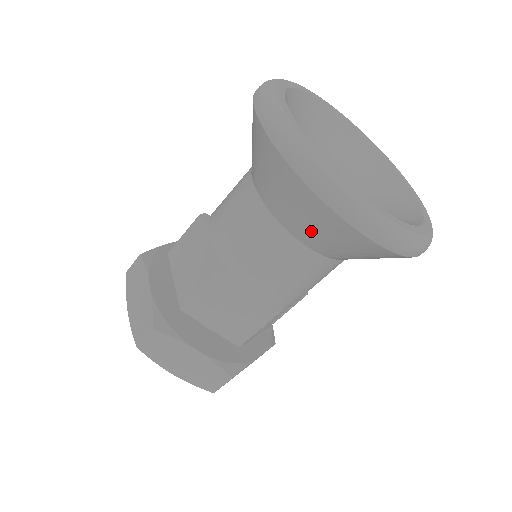
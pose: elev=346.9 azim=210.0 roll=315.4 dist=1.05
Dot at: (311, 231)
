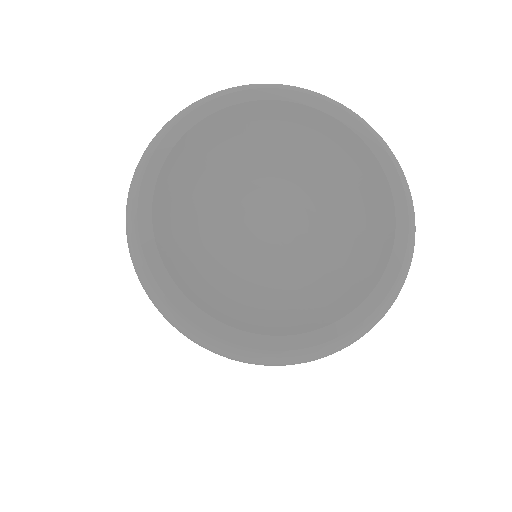
Dot at: occluded
